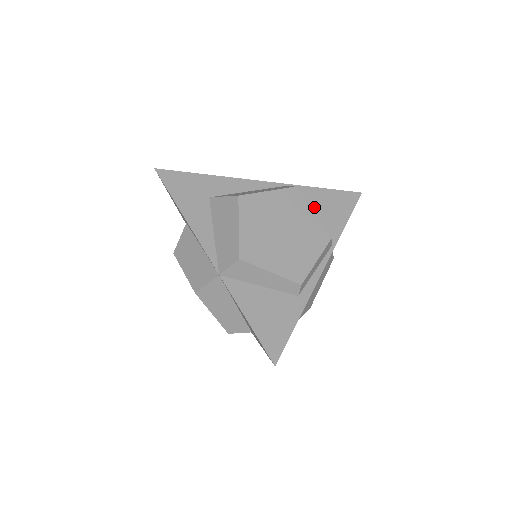
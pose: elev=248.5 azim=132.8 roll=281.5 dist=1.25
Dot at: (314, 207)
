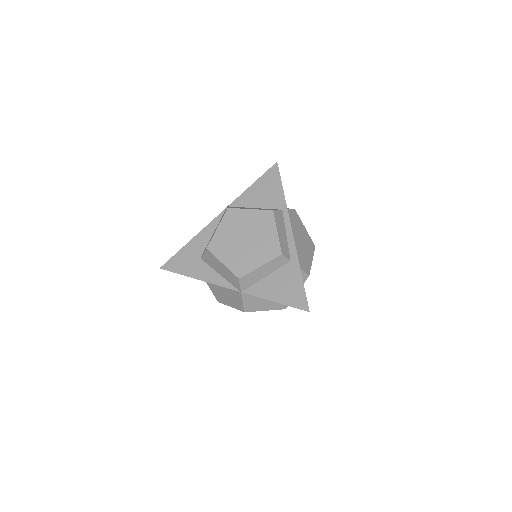
Dot at: occluded
